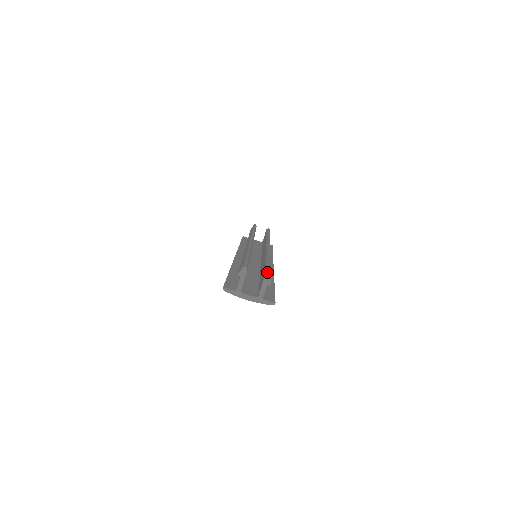
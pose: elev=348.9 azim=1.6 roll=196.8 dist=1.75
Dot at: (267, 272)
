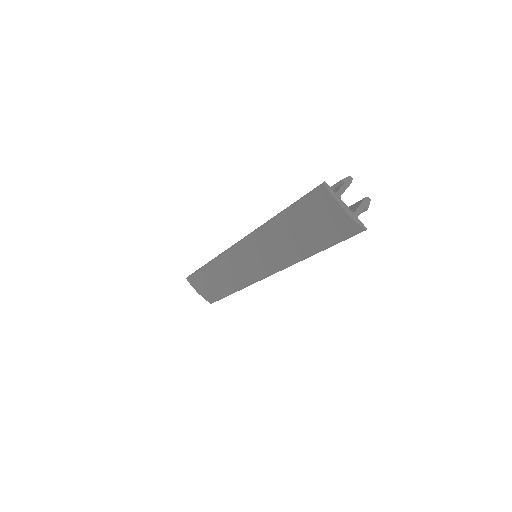
Dot at: occluded
